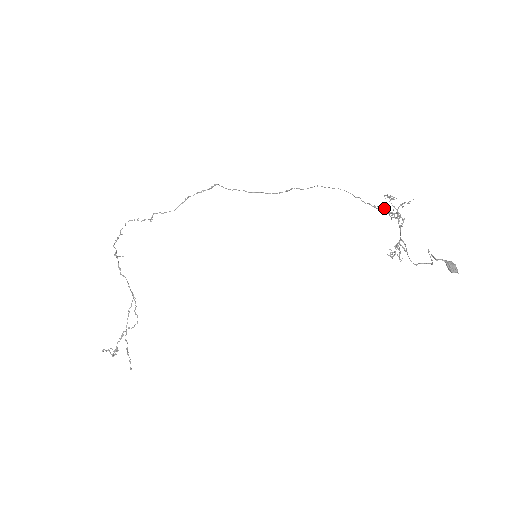
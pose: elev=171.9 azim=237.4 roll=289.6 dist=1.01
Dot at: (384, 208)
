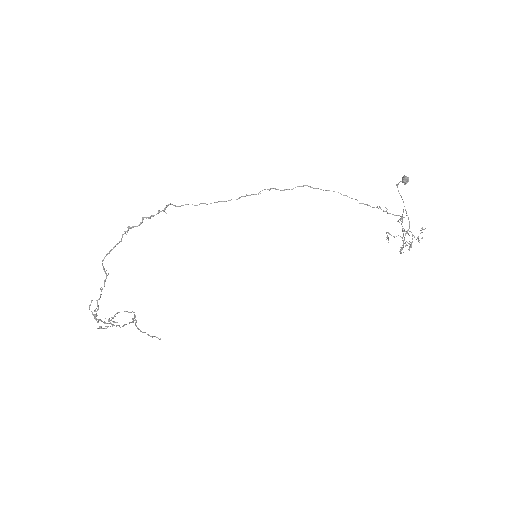
Dot at: occluded
